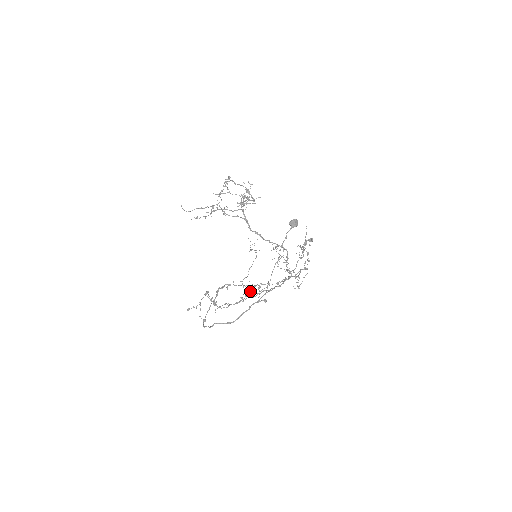
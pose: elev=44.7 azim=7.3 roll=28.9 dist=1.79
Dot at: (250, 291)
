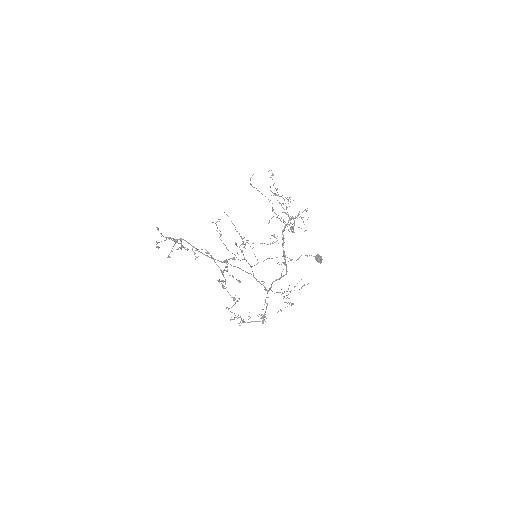
Dot at: occluded
